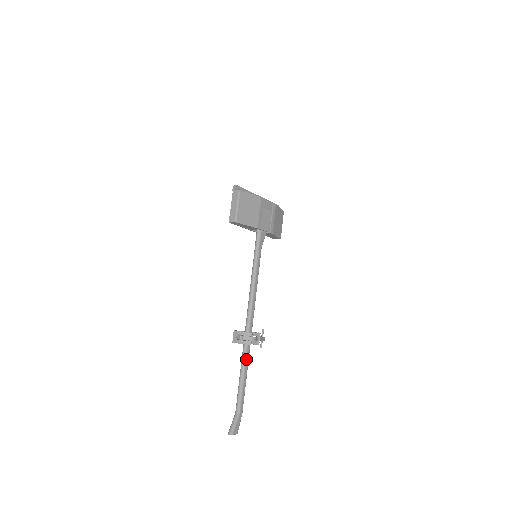
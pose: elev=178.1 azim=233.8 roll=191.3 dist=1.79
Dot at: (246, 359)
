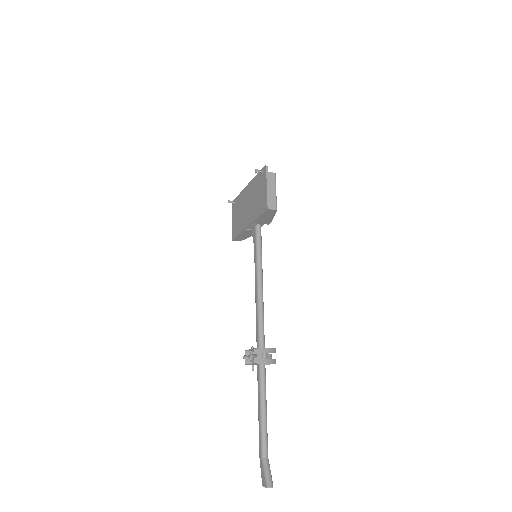
Dot at: occluded
